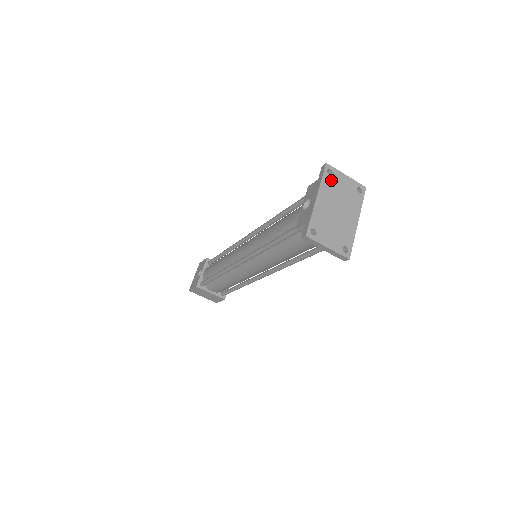
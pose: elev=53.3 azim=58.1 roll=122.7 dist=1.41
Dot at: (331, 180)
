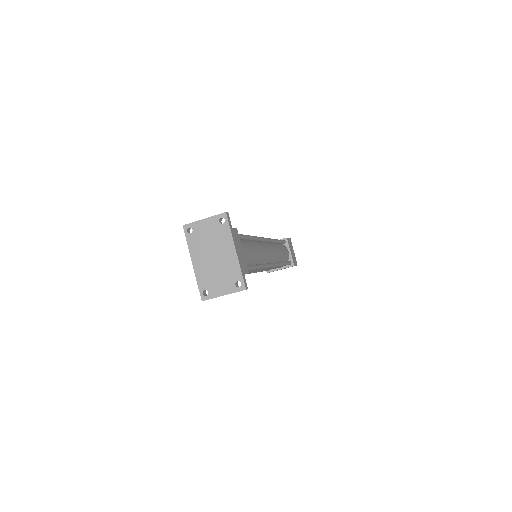
Dot at: (194, 236)
